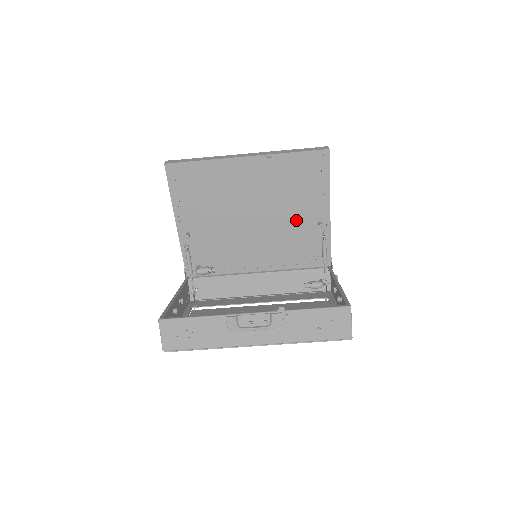
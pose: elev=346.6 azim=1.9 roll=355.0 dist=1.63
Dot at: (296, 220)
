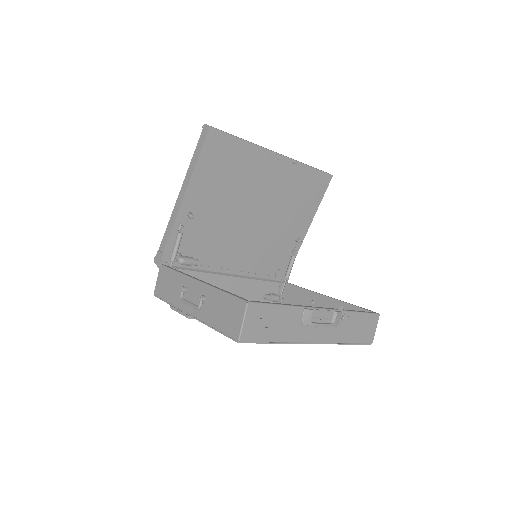
Dot at: (282, 230)
